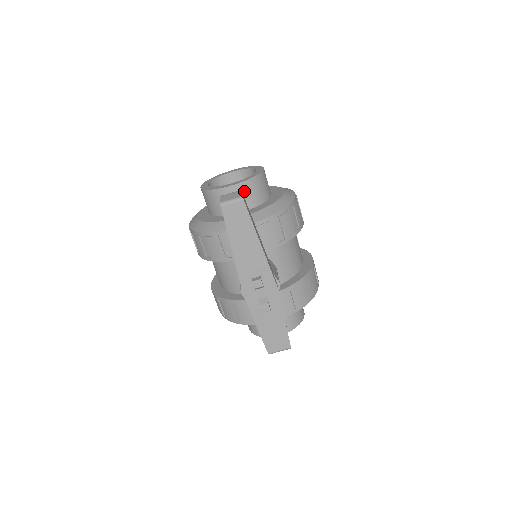
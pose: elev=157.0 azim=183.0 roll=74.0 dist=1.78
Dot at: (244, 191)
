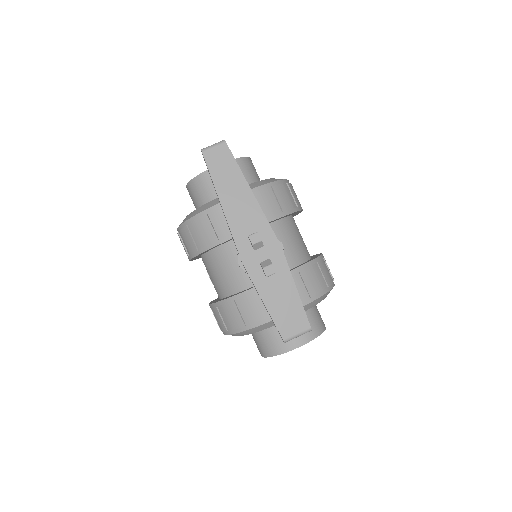
Dot at: occluded
